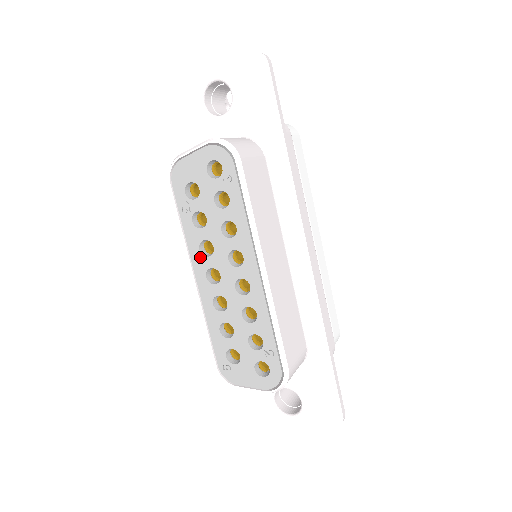
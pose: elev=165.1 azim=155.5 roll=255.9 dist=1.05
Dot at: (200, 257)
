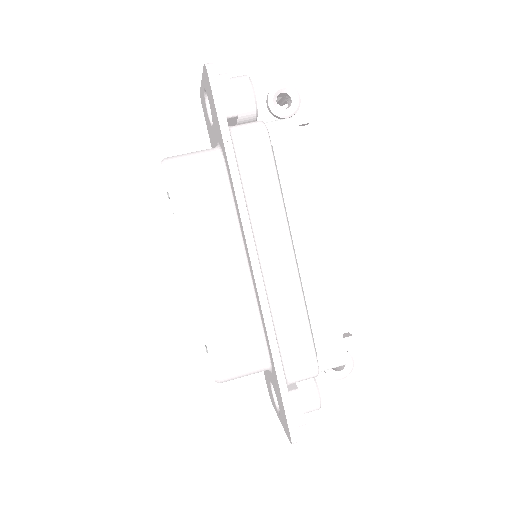
Dot at: occluded
